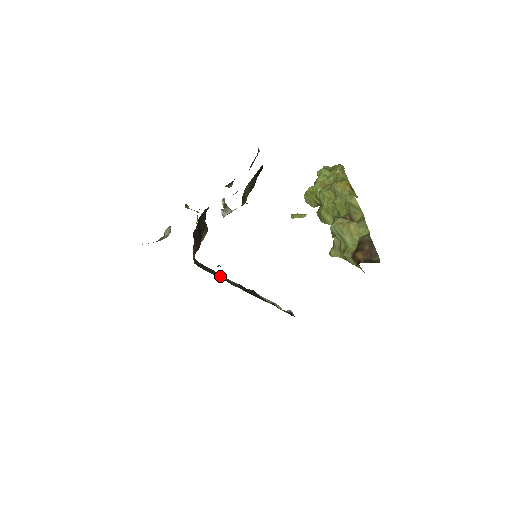
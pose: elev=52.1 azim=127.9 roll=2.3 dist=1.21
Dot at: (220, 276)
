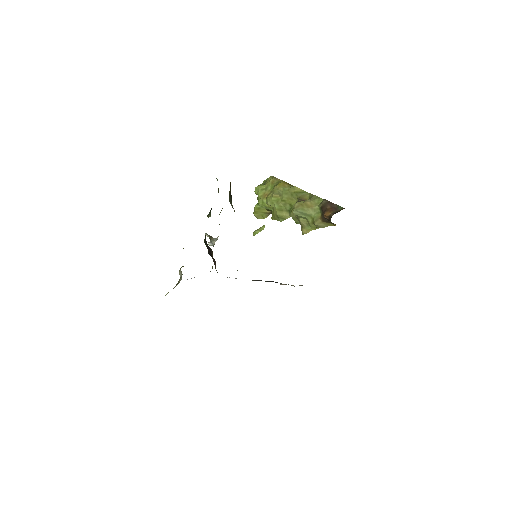
Dot at: occluded
